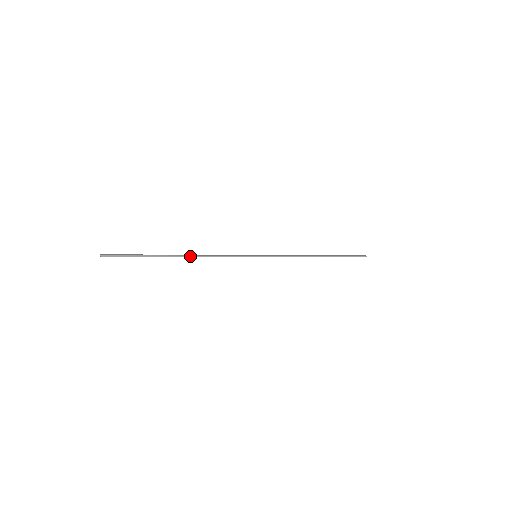
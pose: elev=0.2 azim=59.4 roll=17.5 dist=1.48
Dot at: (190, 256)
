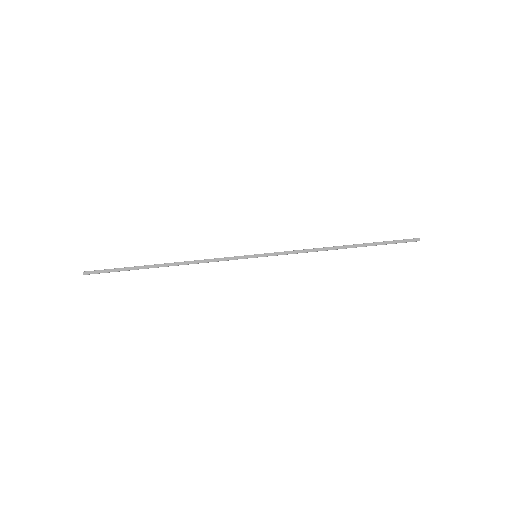
Dot at: (176, 265)
